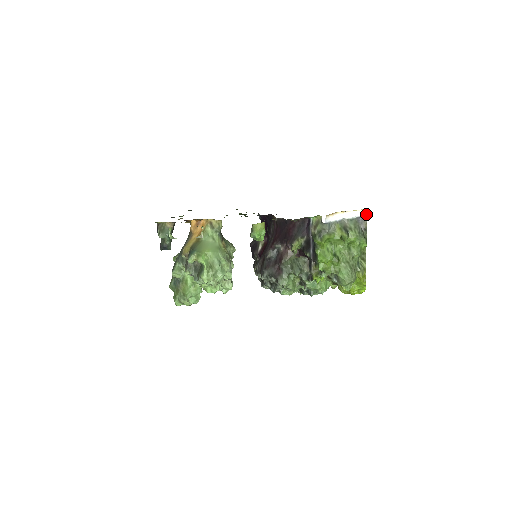
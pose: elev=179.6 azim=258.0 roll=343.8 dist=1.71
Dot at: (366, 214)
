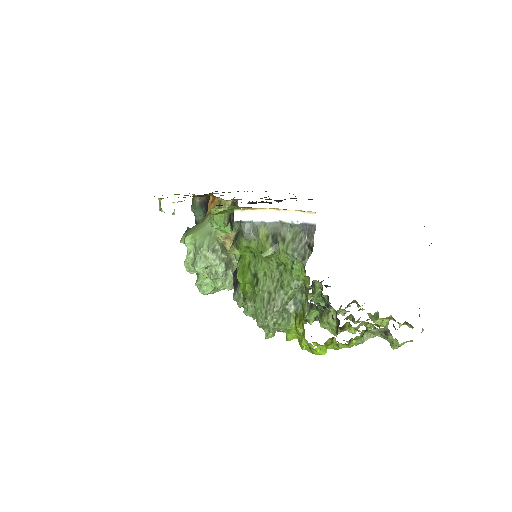
Dot at: (315, 221)
